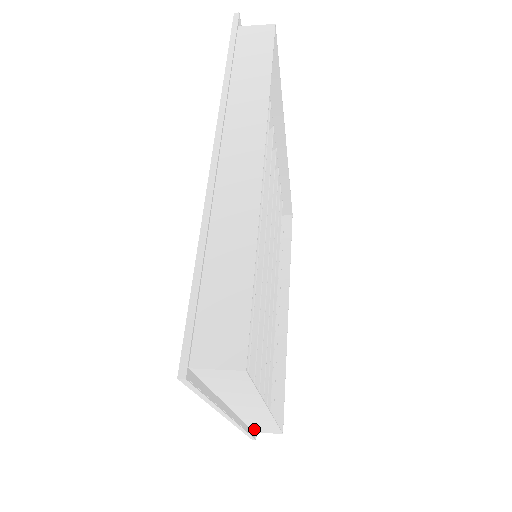
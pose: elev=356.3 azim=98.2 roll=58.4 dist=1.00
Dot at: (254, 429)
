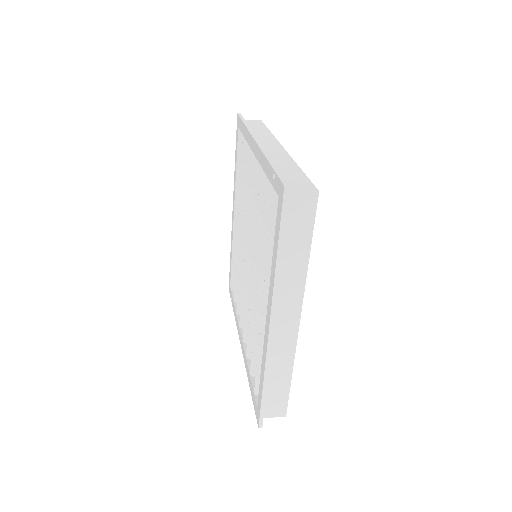
Dot at: occluded
